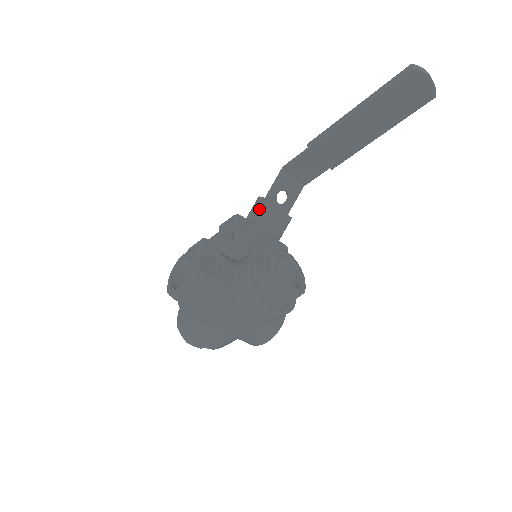
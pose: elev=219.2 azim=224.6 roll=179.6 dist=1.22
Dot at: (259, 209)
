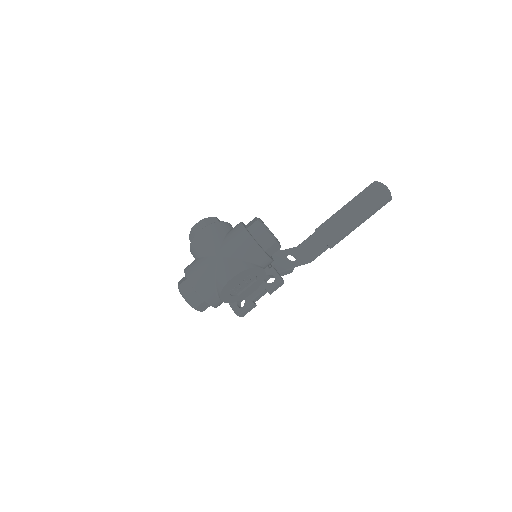
Dot at: occluded
